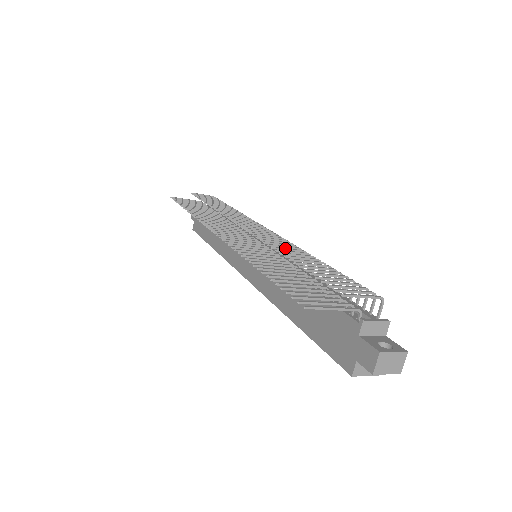
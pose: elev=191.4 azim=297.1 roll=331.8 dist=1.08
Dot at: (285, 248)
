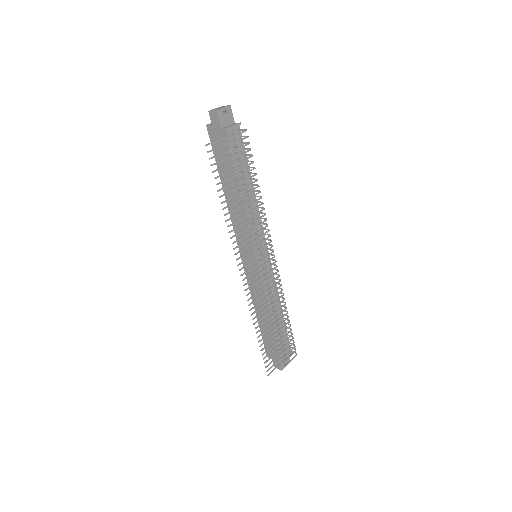
Dot at: occluded
